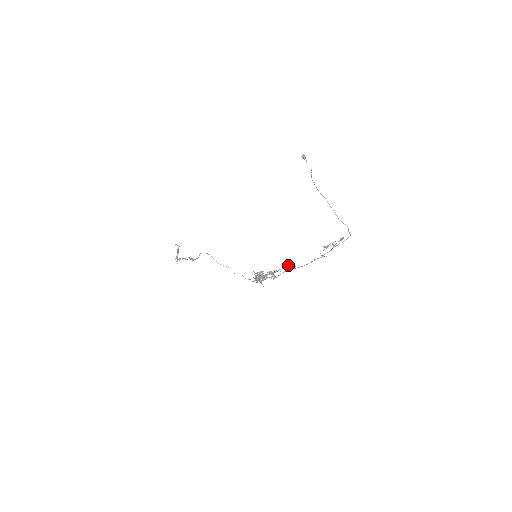
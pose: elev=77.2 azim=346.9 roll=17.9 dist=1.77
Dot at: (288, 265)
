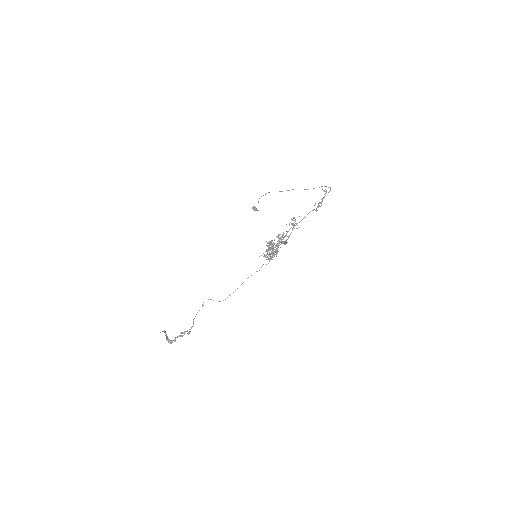
Dot at: (292, 224)
